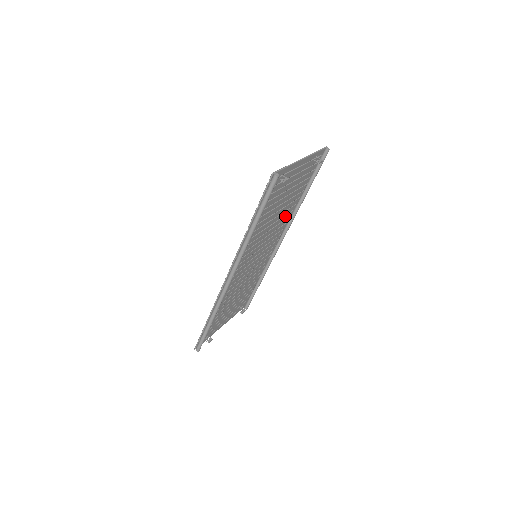
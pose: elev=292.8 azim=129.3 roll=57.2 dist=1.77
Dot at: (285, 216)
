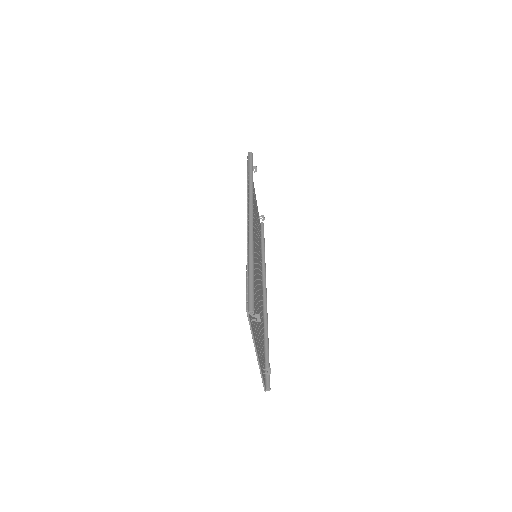
Dot at: occluded
